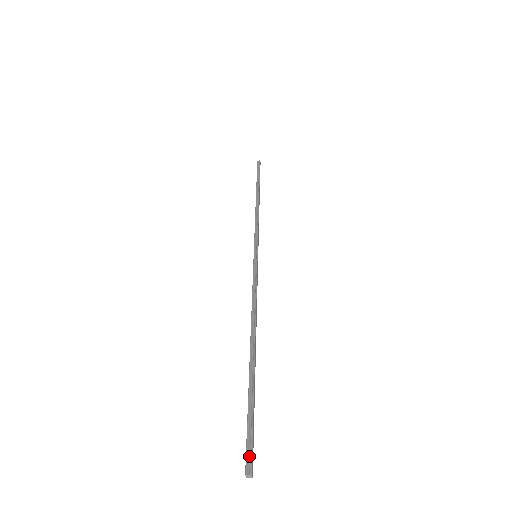
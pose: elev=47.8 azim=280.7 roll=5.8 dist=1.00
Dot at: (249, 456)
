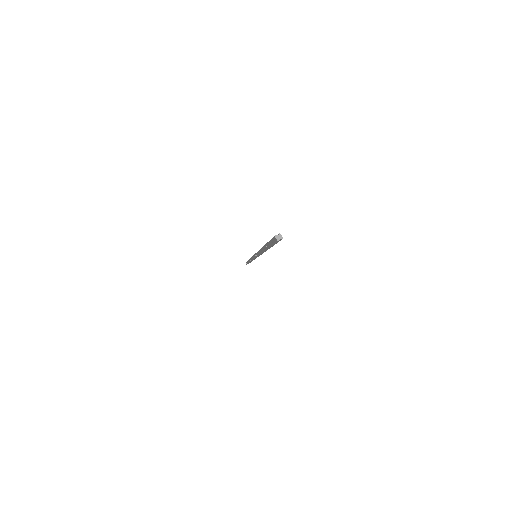
Dot at: occluded
